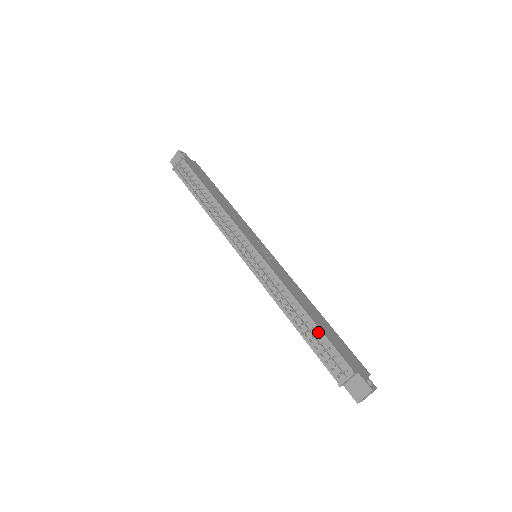
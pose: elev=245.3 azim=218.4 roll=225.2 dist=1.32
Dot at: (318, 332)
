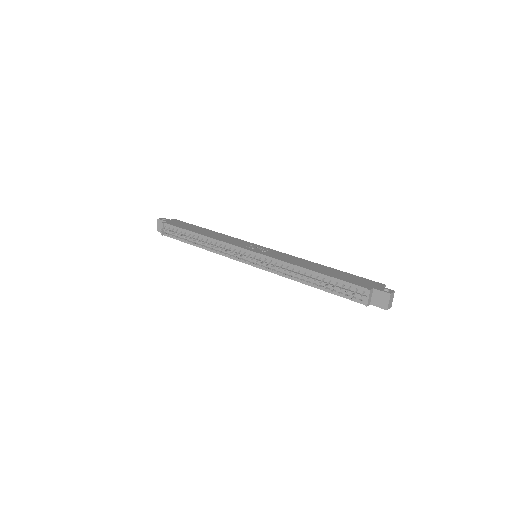
Dot at: (329, 279)
